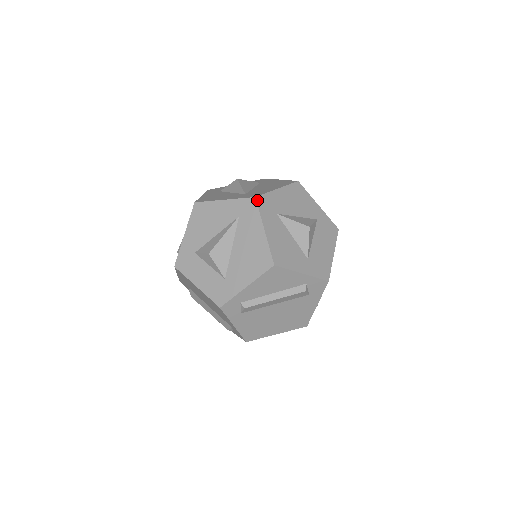
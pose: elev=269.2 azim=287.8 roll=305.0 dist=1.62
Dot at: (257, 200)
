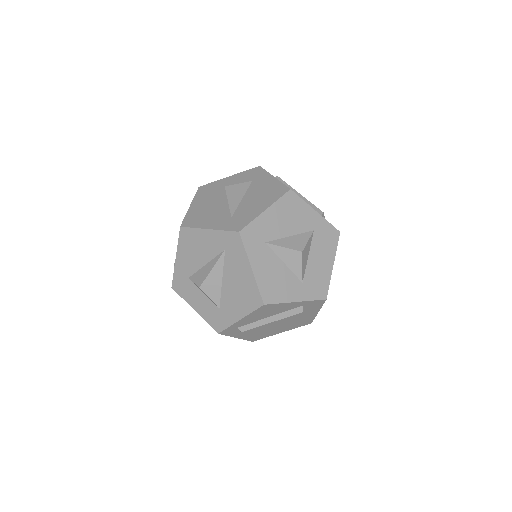
Dot at: (241, 235)
